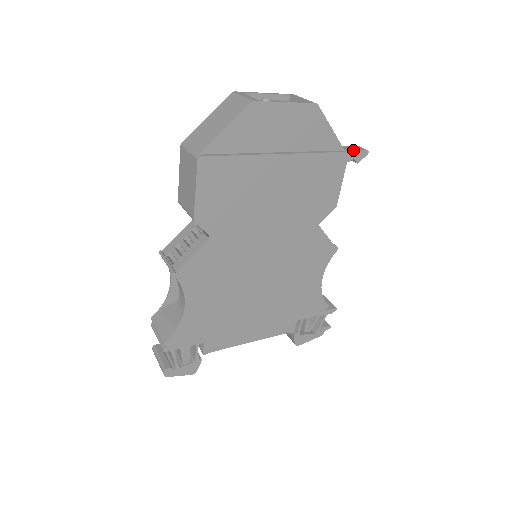
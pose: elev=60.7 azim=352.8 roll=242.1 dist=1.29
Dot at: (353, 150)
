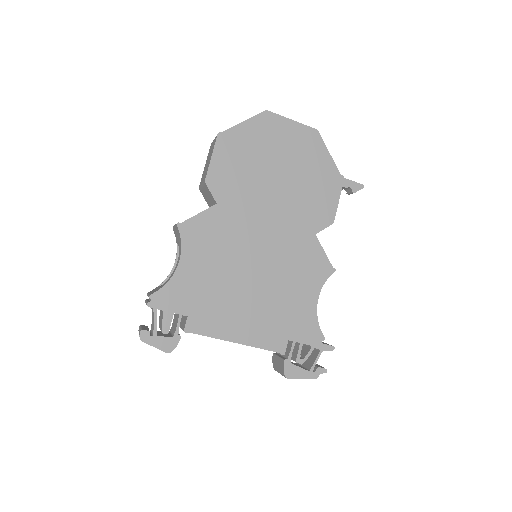
Dot at: (349, 180)
